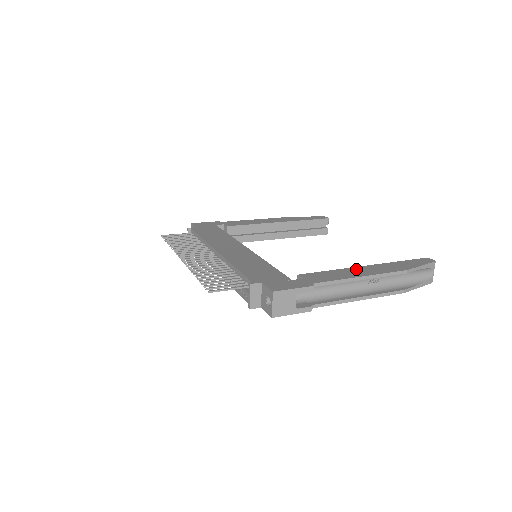
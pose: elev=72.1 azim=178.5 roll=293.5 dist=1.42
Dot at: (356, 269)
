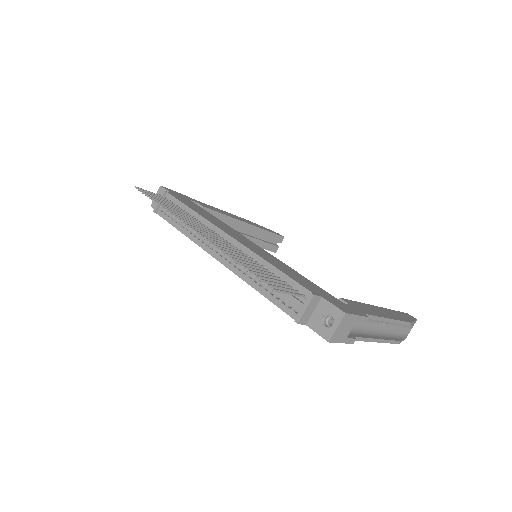
Dot at: (377, 308)
